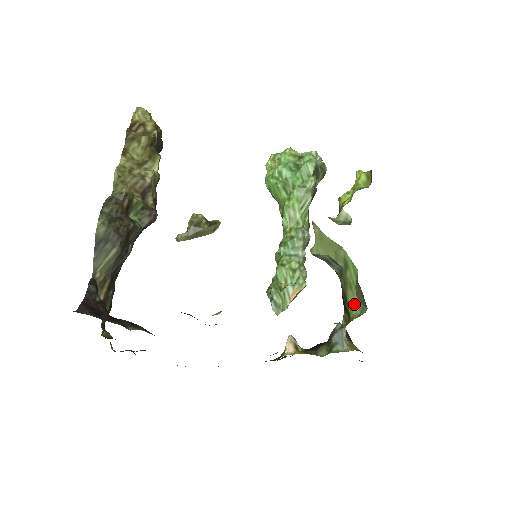
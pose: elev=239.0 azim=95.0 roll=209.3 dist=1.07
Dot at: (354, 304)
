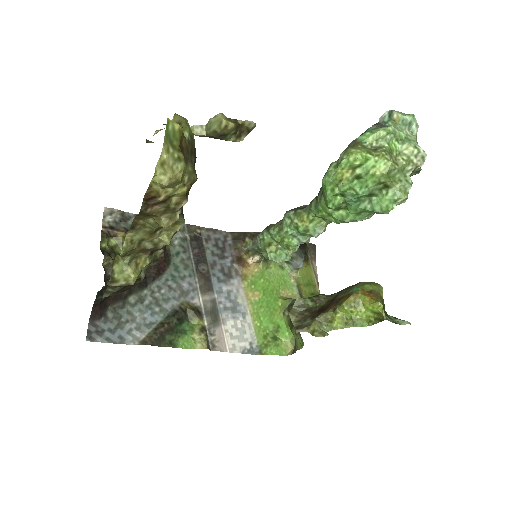
Dot at: (293, 334)
